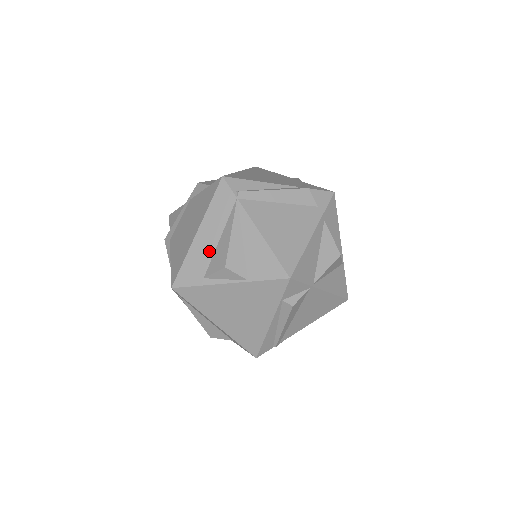
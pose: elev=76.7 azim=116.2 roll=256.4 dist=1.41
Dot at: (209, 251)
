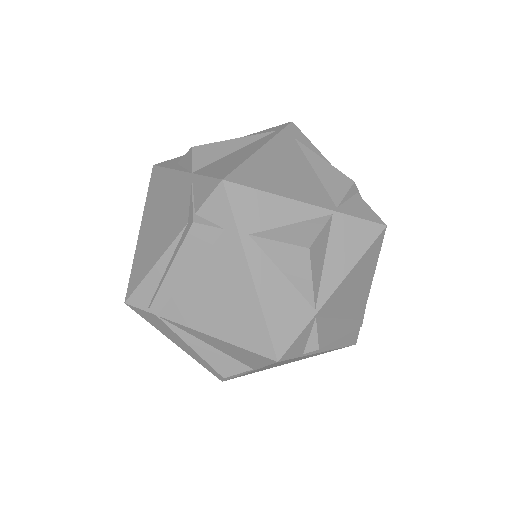
Dot at: occluded
